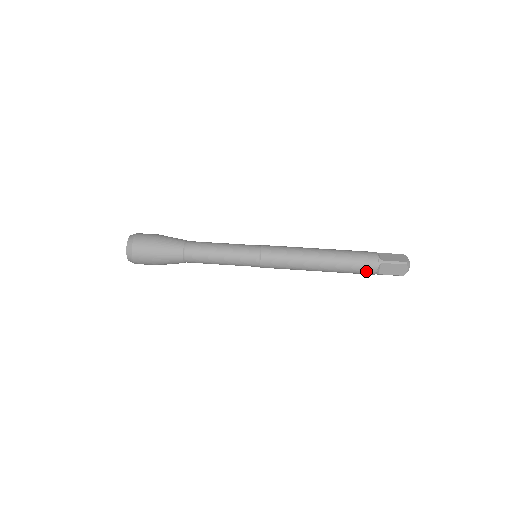
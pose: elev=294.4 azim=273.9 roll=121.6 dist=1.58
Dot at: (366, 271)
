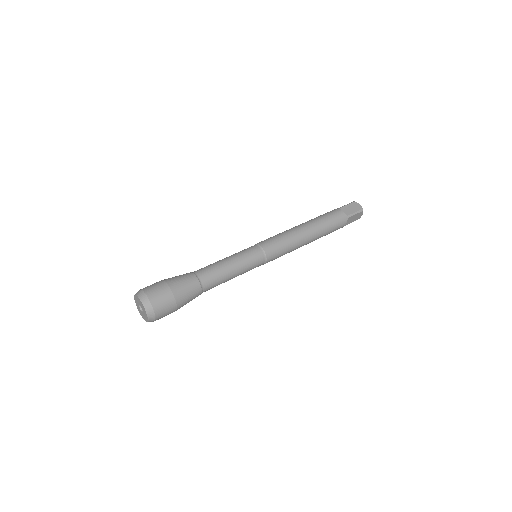
Dot at: (337, 216)
